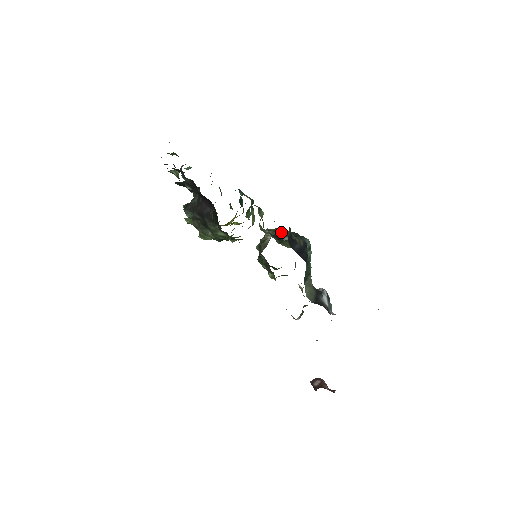
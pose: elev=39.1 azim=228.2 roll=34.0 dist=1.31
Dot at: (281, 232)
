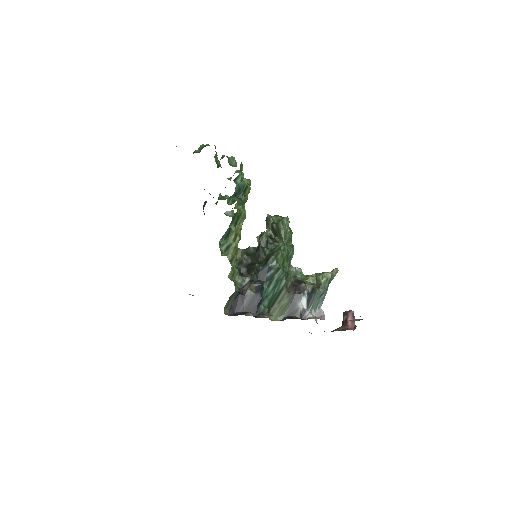
Dot at: (262, 243)
